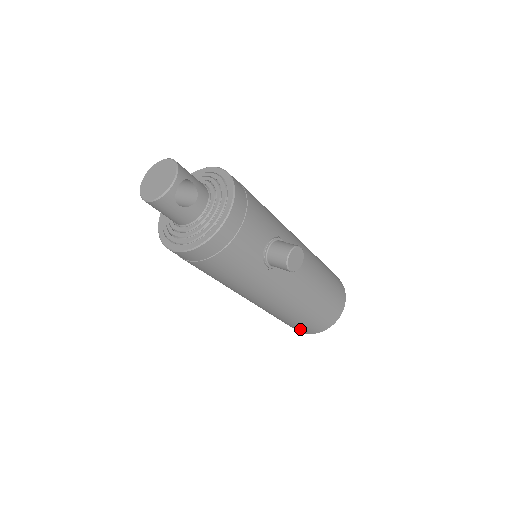
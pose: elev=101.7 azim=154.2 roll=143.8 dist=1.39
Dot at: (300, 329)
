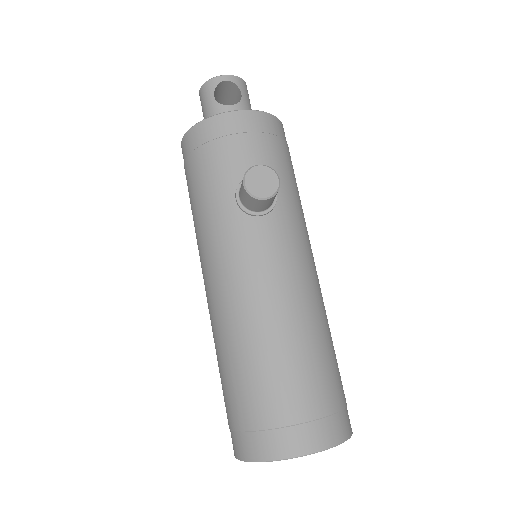
Dot at: (233, 428)
